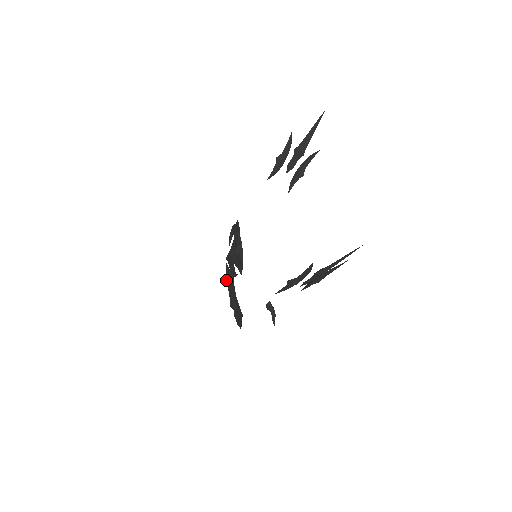
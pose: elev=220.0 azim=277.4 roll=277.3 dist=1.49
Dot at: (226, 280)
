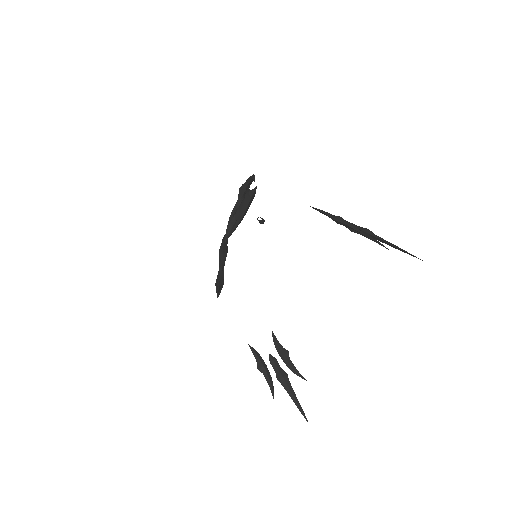
Dot at: (219, 254)
